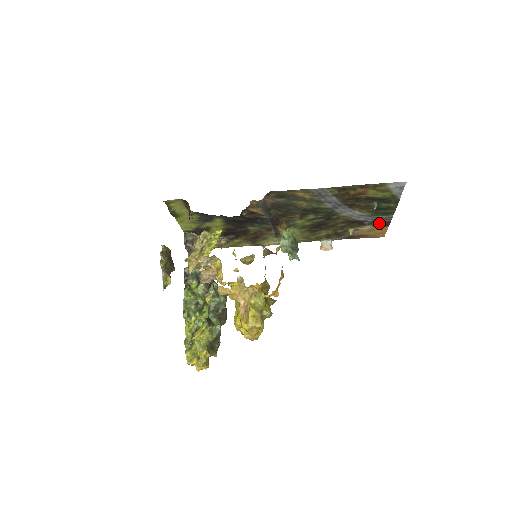
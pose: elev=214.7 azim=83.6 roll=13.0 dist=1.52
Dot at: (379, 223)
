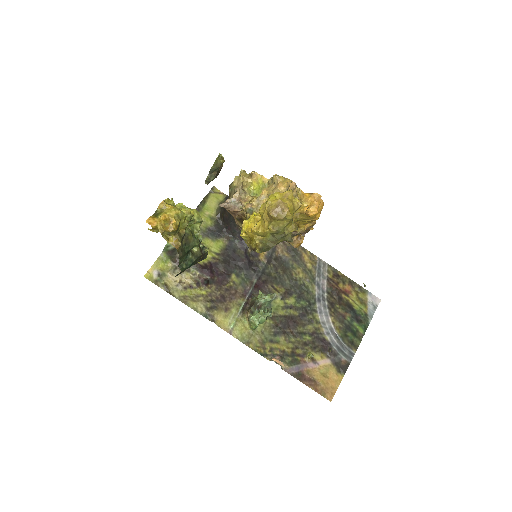
Dot at: (338, 361)
